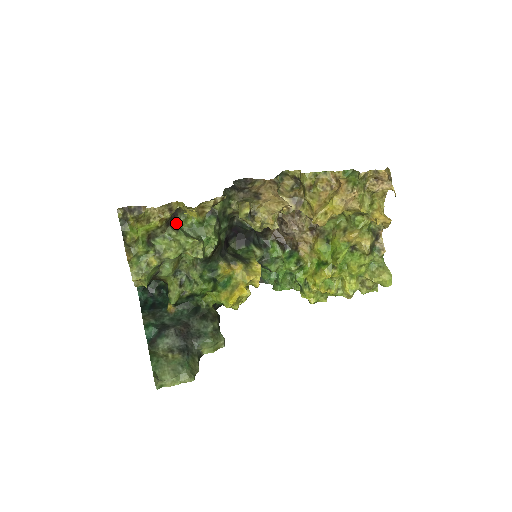
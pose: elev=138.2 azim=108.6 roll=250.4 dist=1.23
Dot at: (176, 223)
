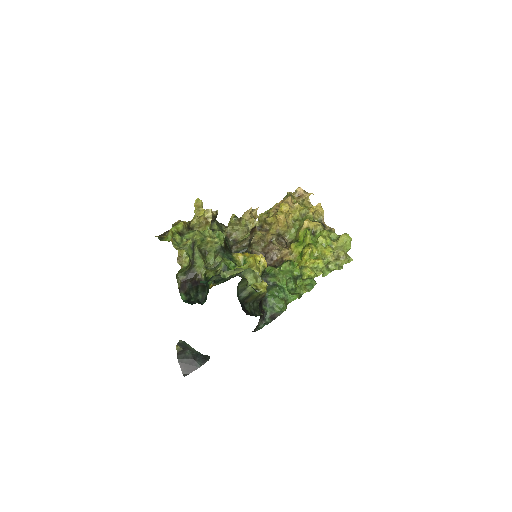
Dot at: occluded
